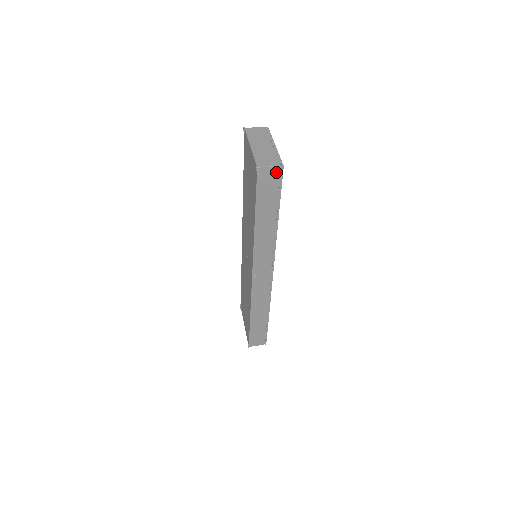
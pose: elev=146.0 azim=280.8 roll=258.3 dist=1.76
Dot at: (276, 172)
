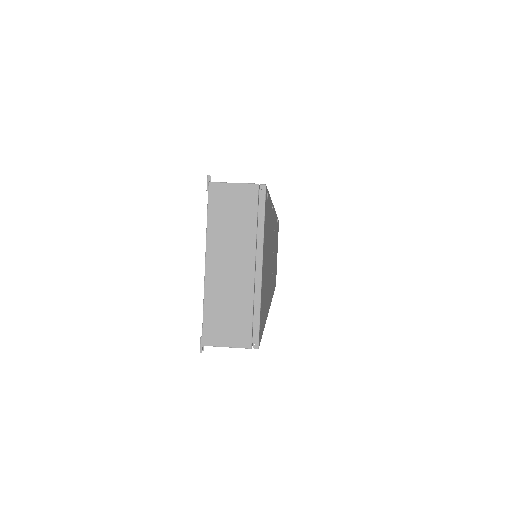
Dot at: occluded
